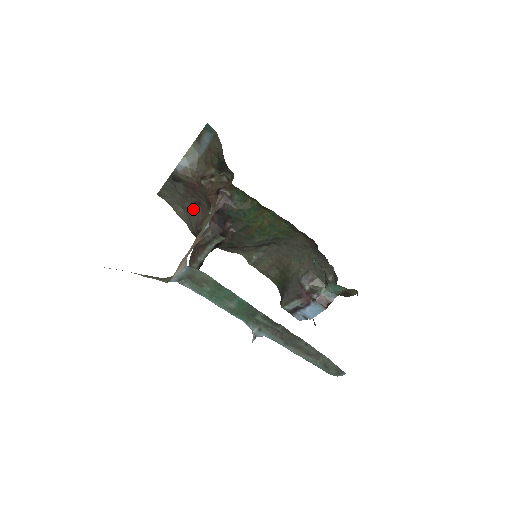
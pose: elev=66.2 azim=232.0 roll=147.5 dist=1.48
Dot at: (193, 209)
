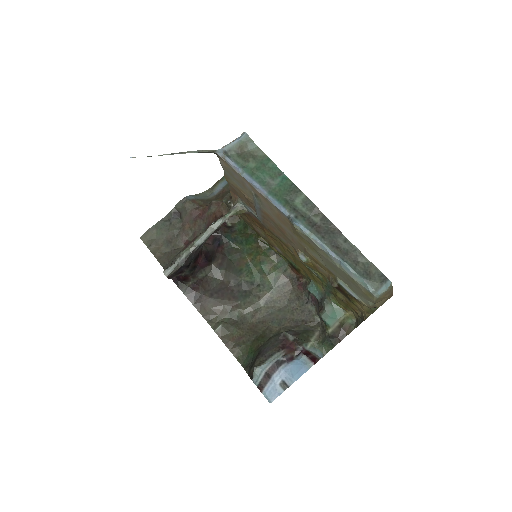
Dot at: (178, 249)
